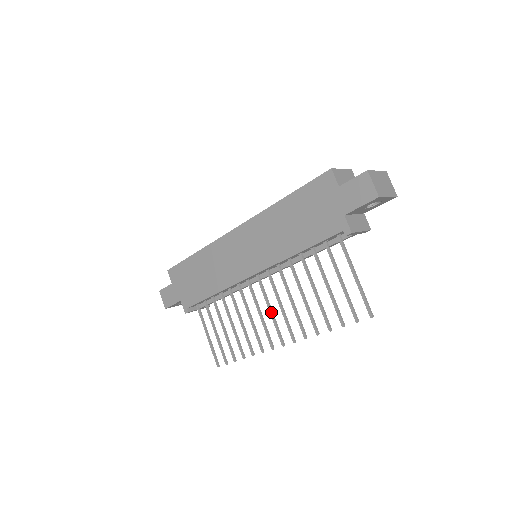
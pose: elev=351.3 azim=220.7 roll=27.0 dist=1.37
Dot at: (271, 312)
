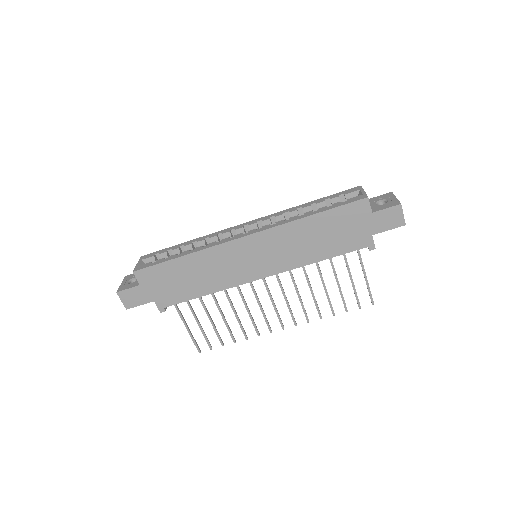
Dot at: (275, 305)
